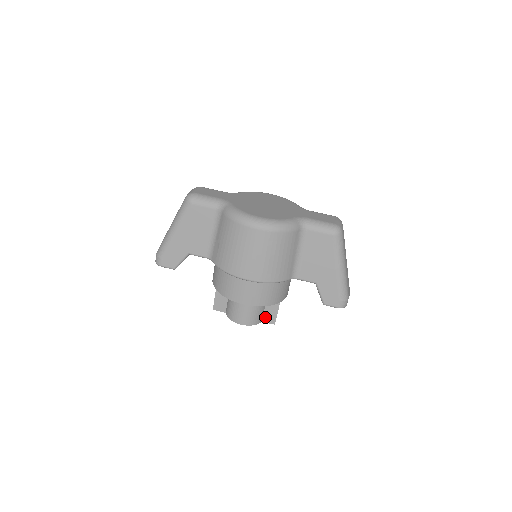
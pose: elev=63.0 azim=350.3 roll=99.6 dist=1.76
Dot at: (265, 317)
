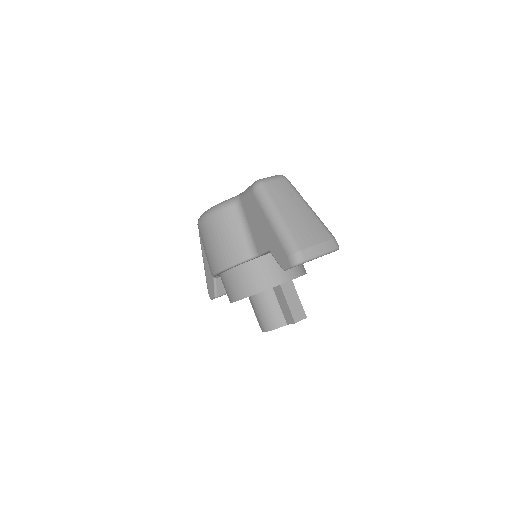
Dot at: (286, 318)
